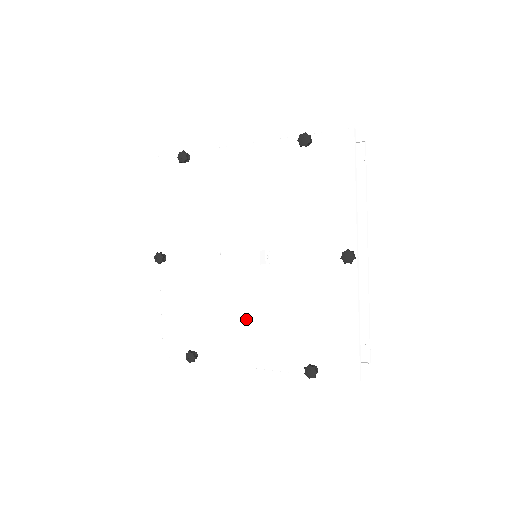
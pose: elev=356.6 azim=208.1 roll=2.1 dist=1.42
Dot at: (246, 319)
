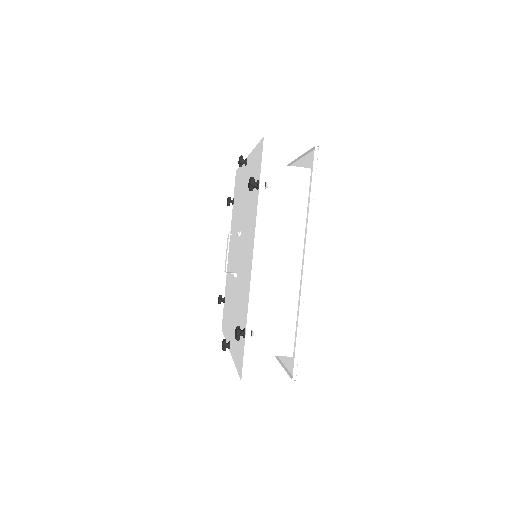
Dot at: (245, 260)
